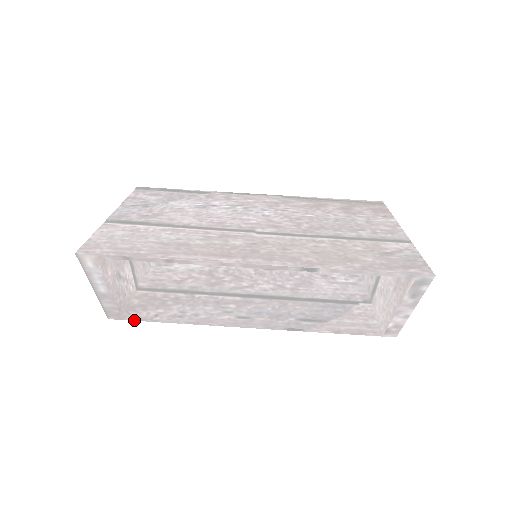
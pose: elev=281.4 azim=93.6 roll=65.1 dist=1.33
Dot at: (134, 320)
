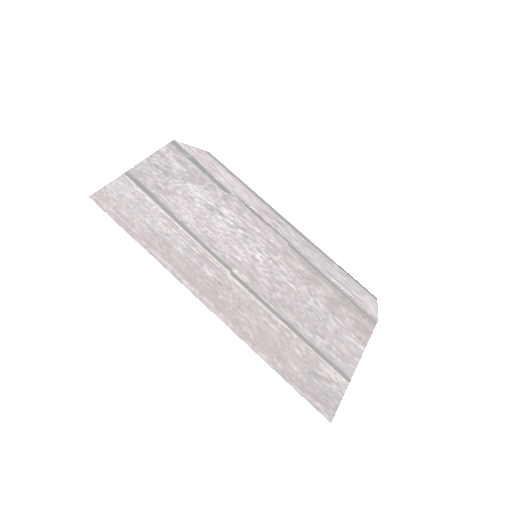
Dot at: occluded
